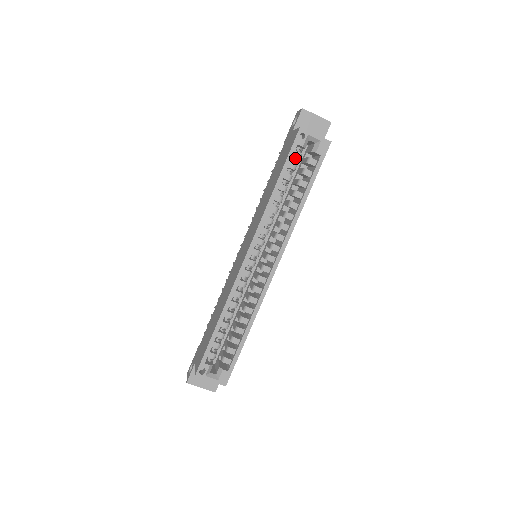
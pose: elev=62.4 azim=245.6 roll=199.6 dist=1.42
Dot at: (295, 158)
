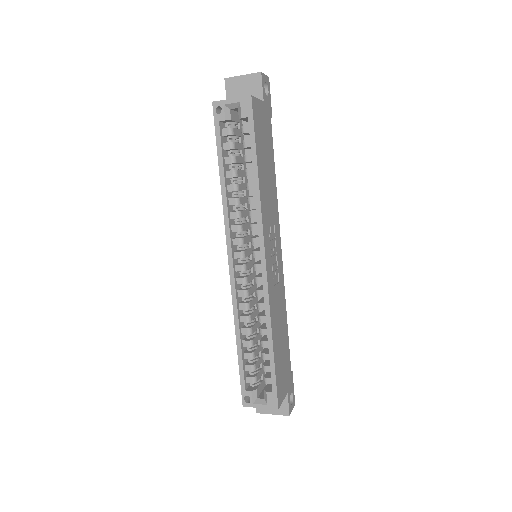
Dot at: (230, 136)
